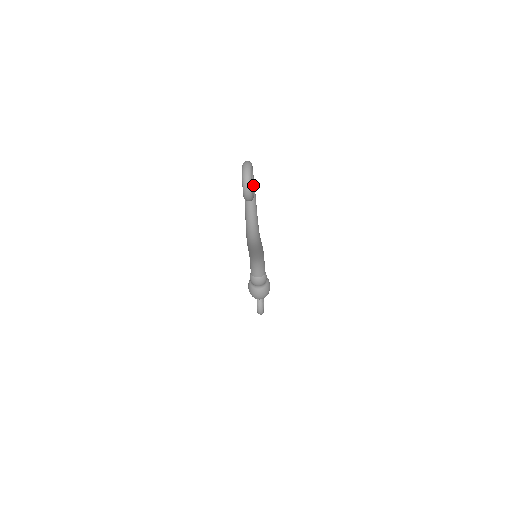
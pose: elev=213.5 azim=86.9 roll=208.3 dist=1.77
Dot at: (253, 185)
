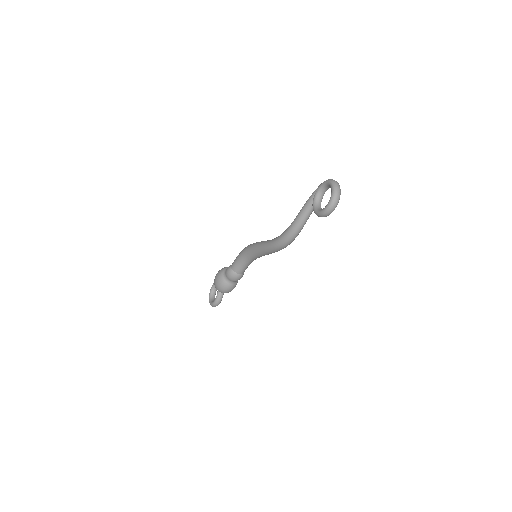
Dot at: (321, 201)
